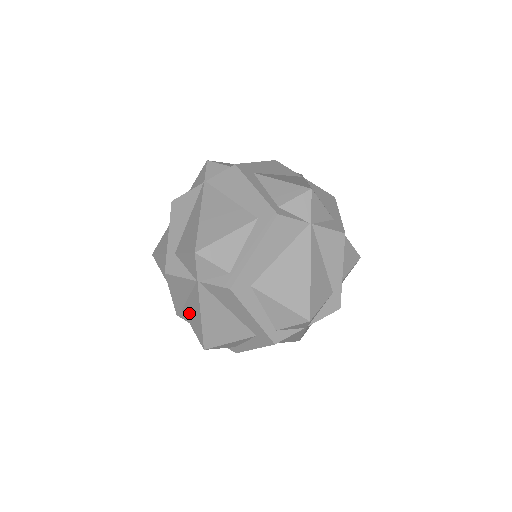
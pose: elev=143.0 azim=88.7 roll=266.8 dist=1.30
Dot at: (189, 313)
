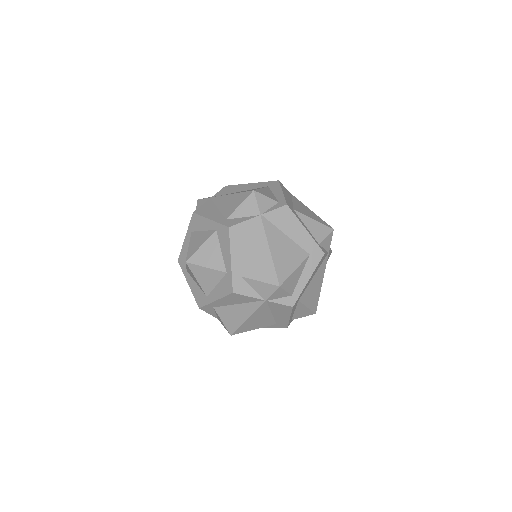
Dot at: (227, 312)
